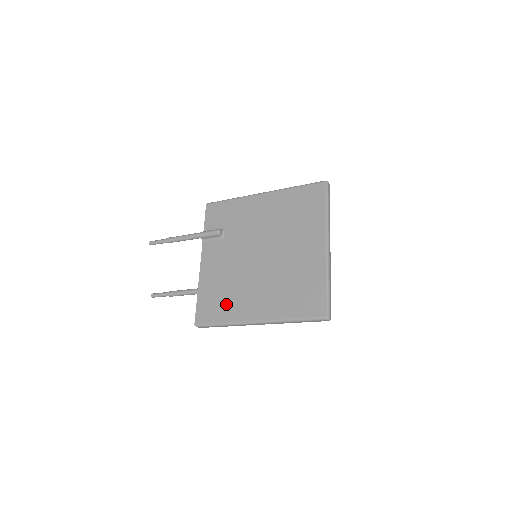
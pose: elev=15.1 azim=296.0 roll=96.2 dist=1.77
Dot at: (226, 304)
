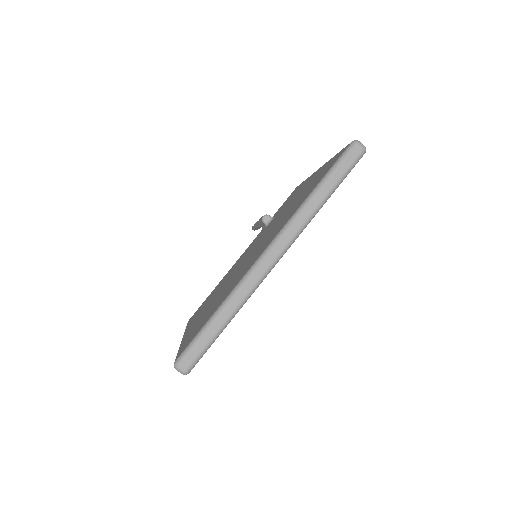
Dot at: (203, 306)
